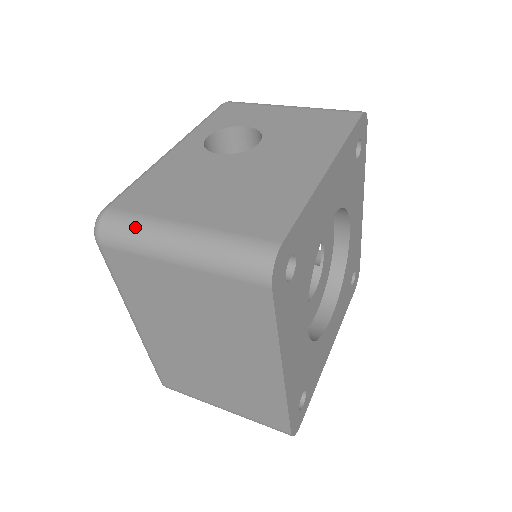
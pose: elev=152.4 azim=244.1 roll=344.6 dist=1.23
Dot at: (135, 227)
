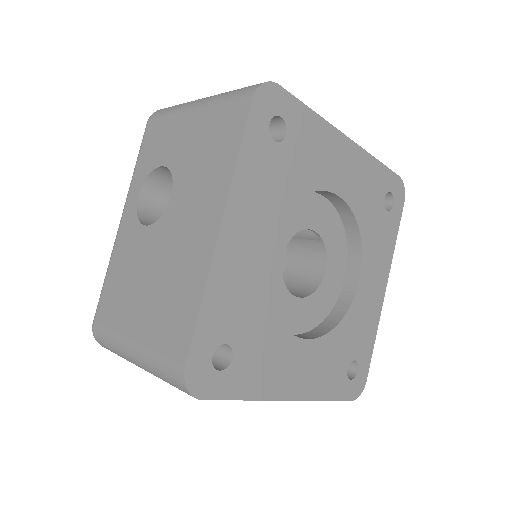
Dot at: (110, 345)
